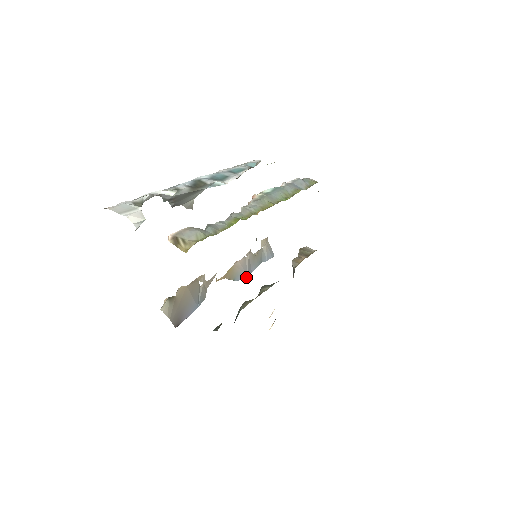
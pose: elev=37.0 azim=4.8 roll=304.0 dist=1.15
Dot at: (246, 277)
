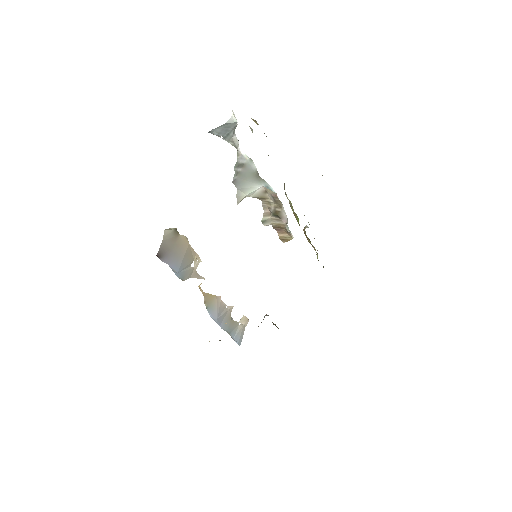
Dot at: (215, 319)
